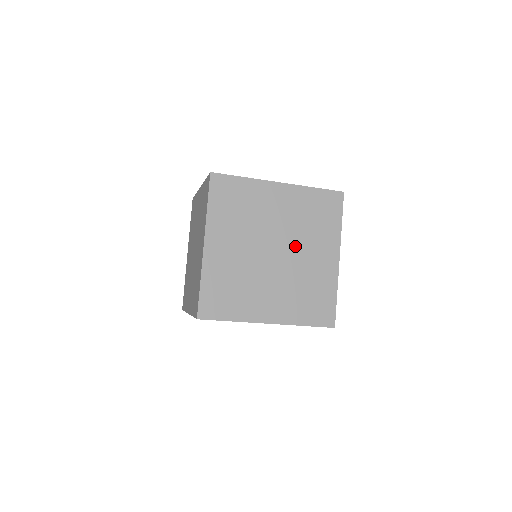
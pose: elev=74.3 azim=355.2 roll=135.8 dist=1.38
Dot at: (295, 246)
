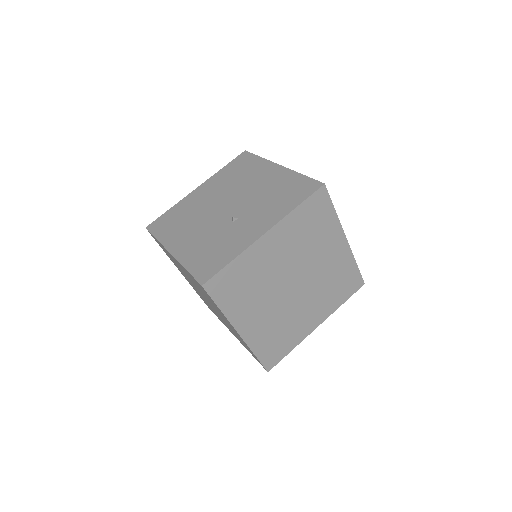
Dot at: (307, 265)
